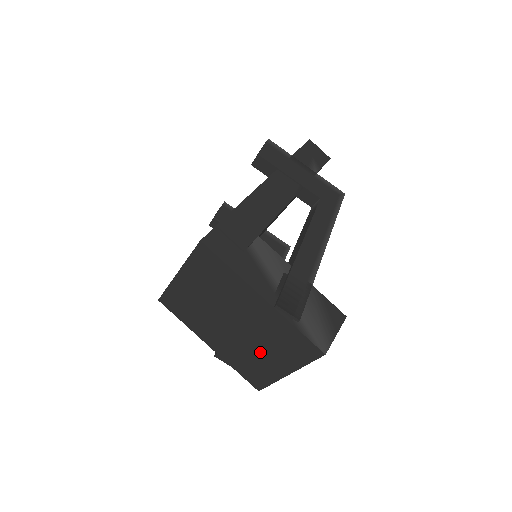
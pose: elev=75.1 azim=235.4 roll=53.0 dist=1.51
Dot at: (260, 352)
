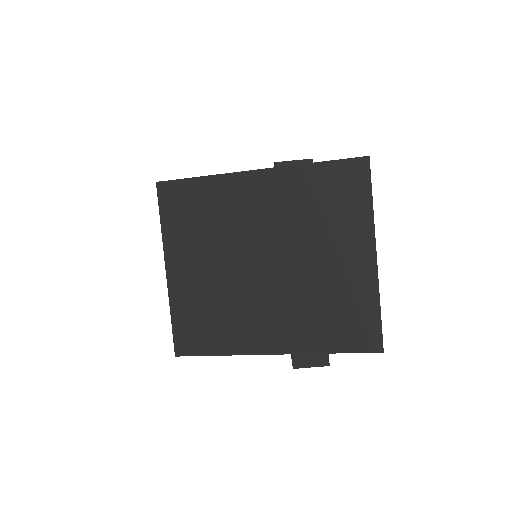
Dot at: (322, 265)
